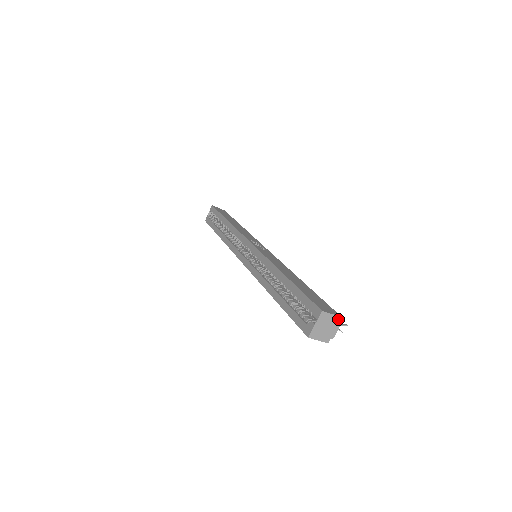
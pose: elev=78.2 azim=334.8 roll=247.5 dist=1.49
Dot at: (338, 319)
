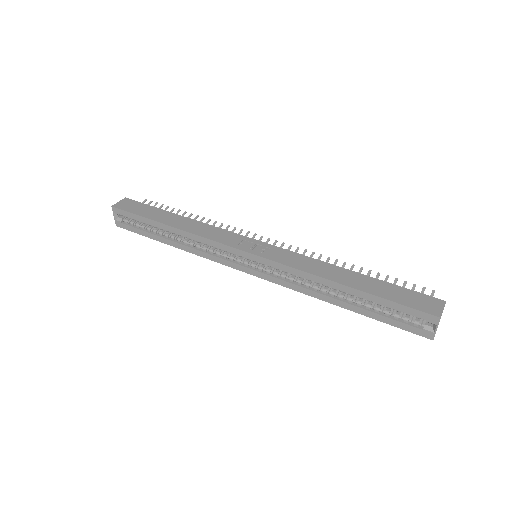
Dot at: occluded
